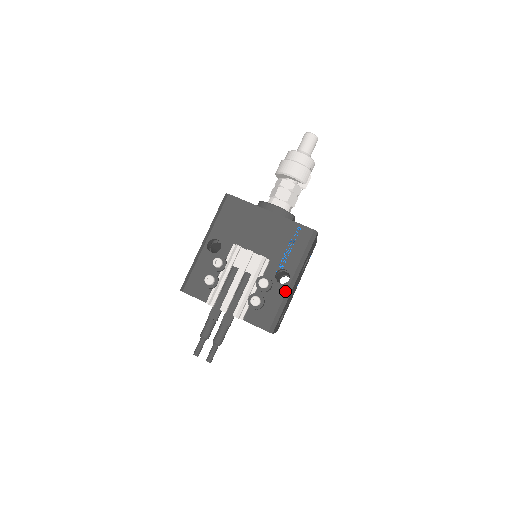
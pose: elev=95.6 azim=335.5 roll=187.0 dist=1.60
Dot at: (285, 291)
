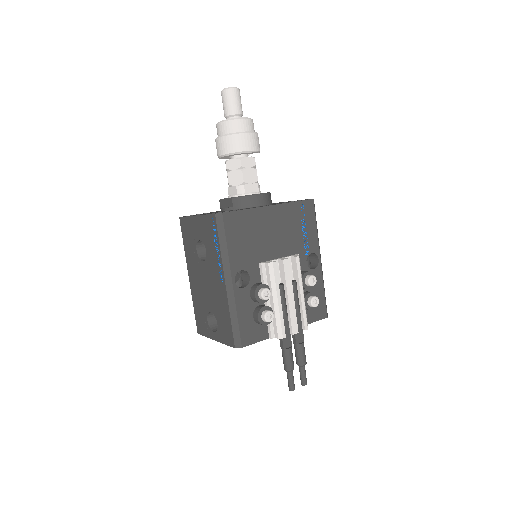
Dot at: (321, 273)
